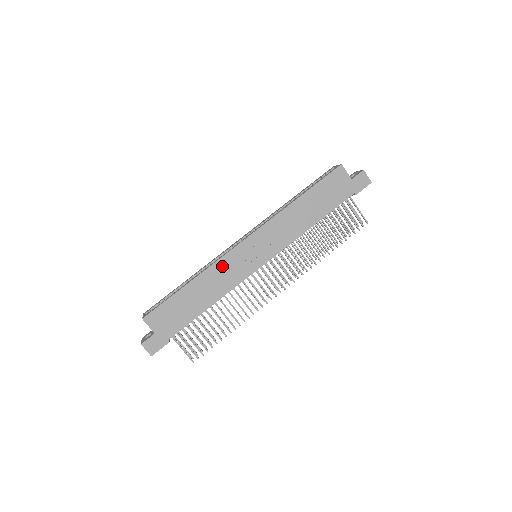
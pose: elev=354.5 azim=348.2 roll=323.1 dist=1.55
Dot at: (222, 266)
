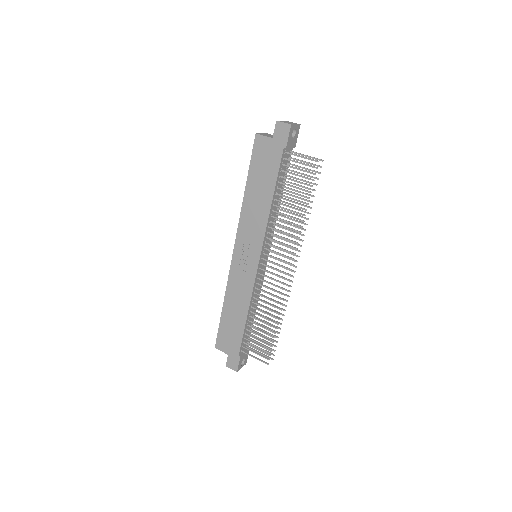
Dot at: (233, 282)
